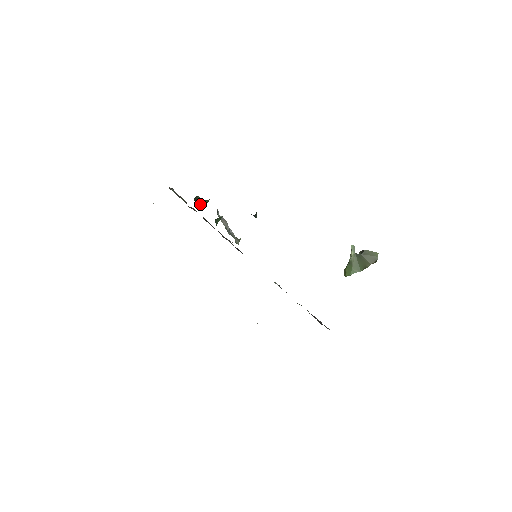
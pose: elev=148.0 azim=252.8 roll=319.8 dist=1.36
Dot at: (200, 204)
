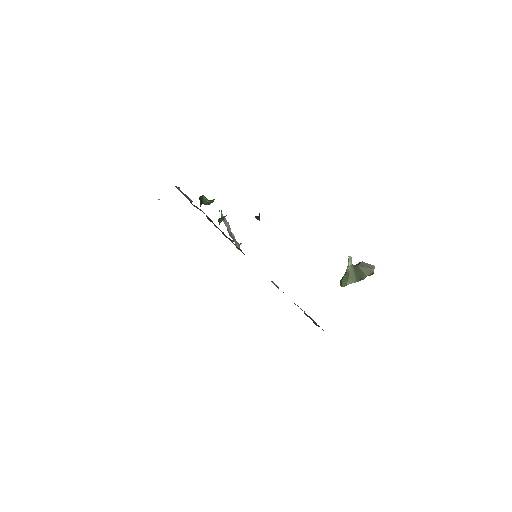
Dot at: (205, 204)
